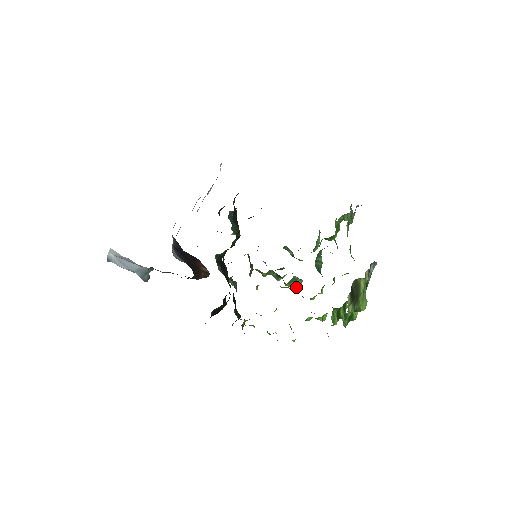
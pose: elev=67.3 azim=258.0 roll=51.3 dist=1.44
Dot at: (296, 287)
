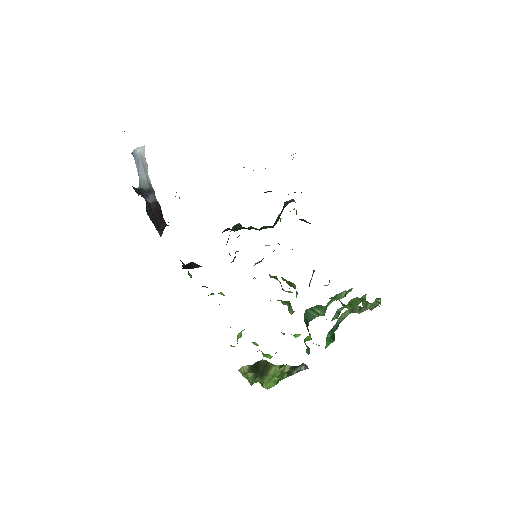
Dot at: occluded
